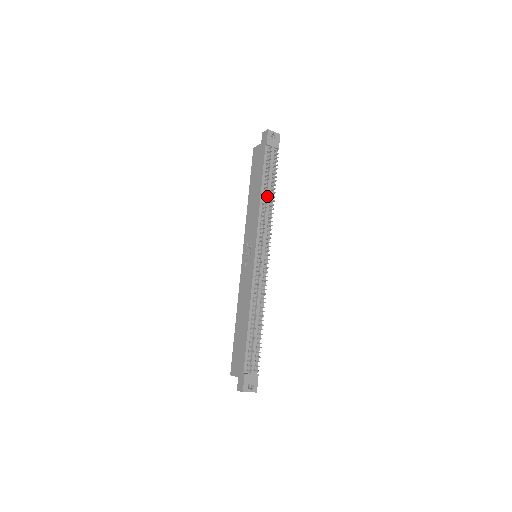
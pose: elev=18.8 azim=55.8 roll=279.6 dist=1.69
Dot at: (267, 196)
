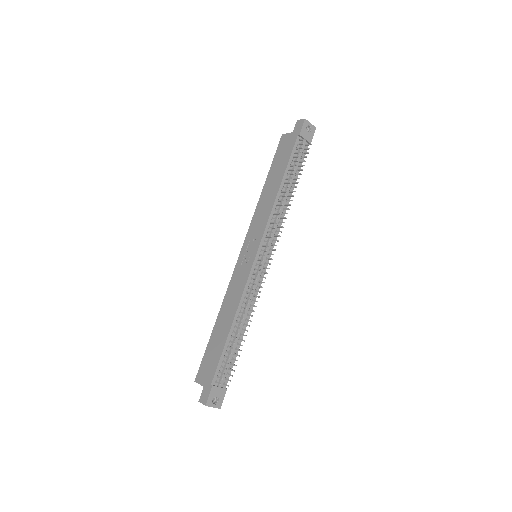
Dot at: (285, 193)
